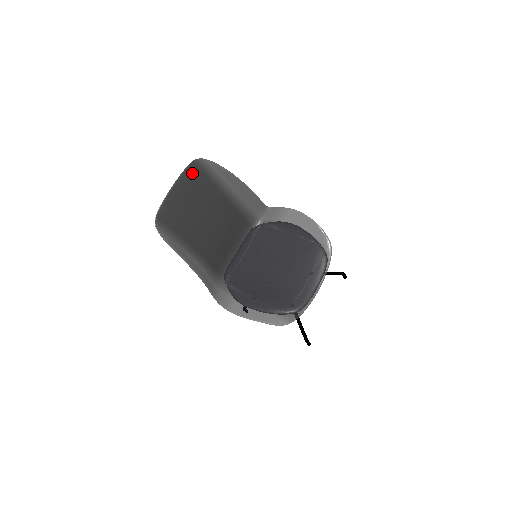
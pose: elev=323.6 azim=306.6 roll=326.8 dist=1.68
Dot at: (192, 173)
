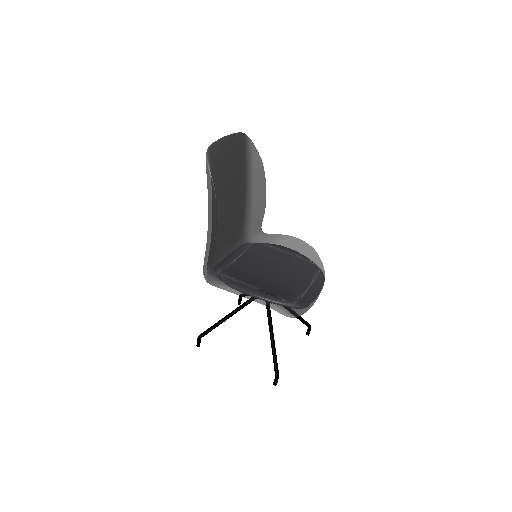
Dot at: (240, 141)
